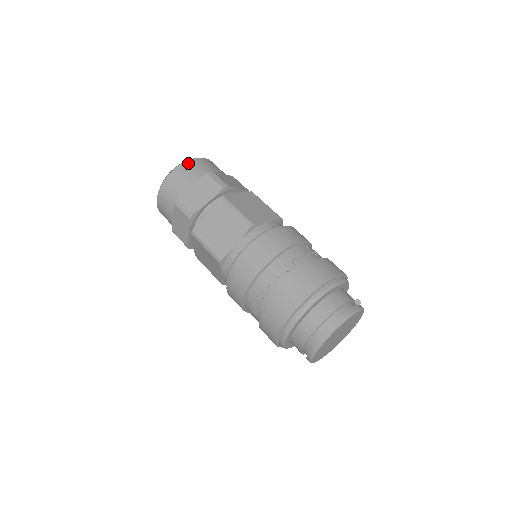
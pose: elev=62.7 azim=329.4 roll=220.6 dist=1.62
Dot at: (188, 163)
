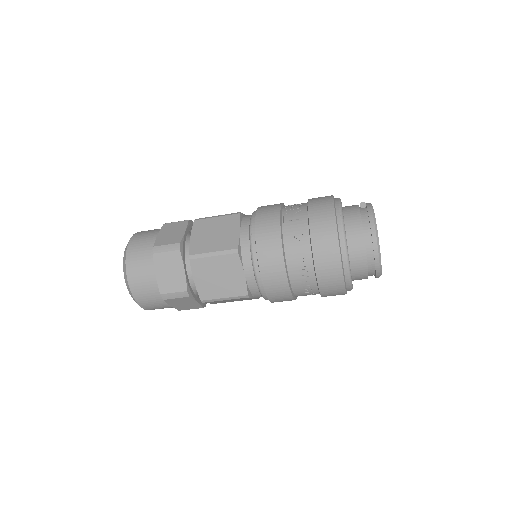
Dot at: (129, 262)
